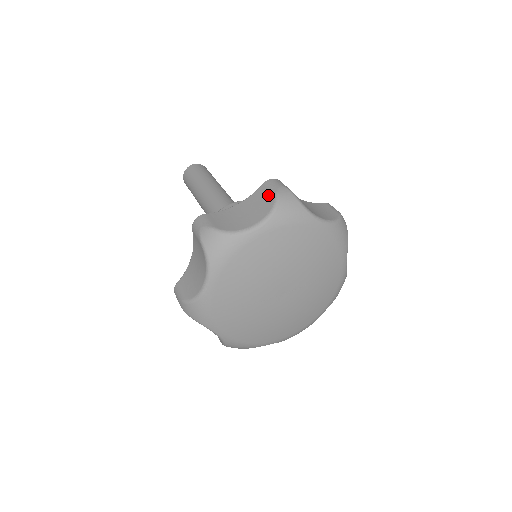
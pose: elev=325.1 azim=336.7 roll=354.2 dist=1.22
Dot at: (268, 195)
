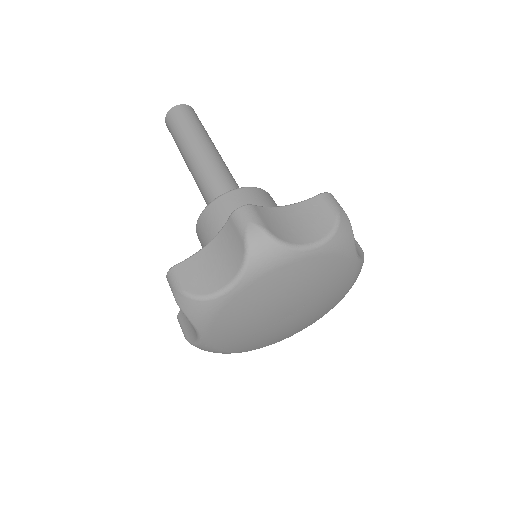
Dot at: (237, 238)
